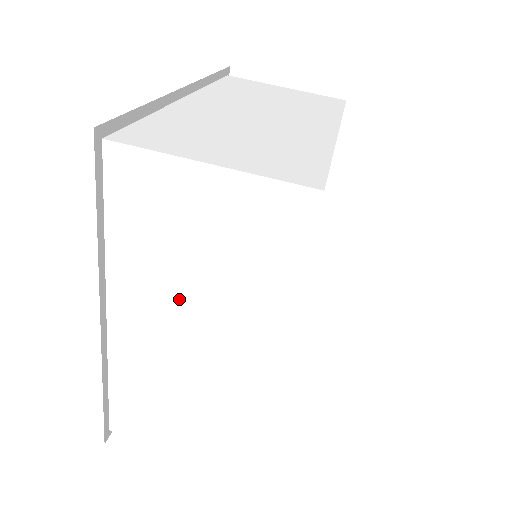
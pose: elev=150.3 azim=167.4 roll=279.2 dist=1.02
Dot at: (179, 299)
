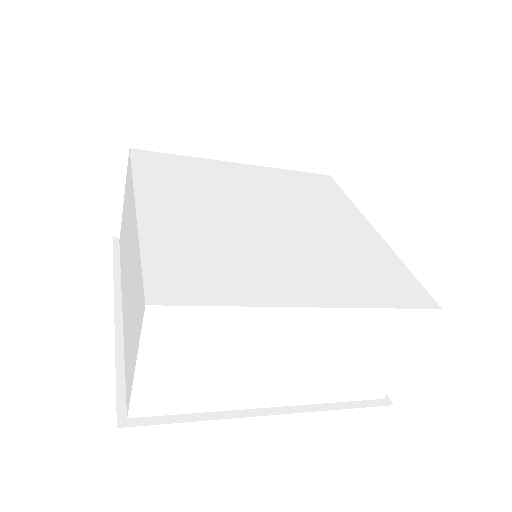
Dot at: (126, 254)
